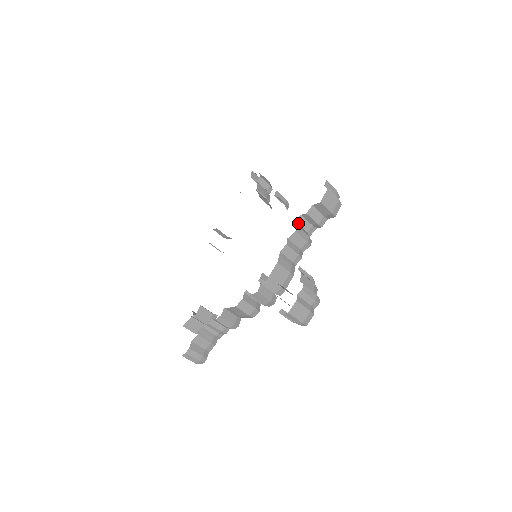
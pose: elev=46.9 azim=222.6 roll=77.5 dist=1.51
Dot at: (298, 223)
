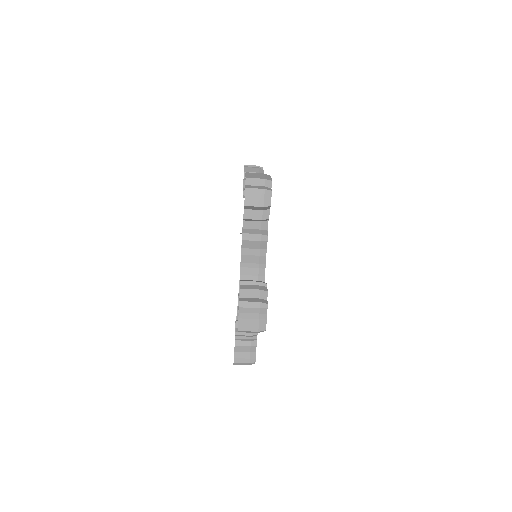
Dot at: (246, 228)
